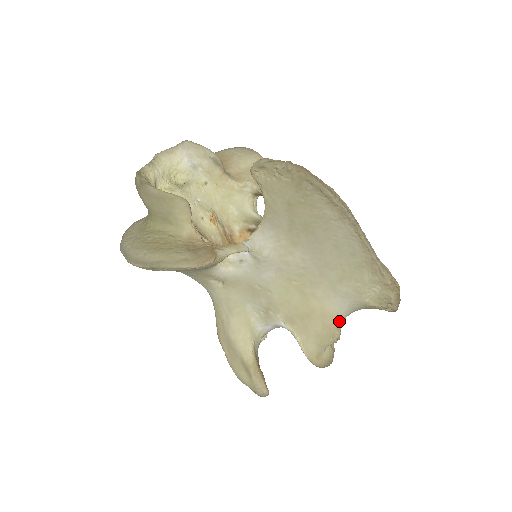
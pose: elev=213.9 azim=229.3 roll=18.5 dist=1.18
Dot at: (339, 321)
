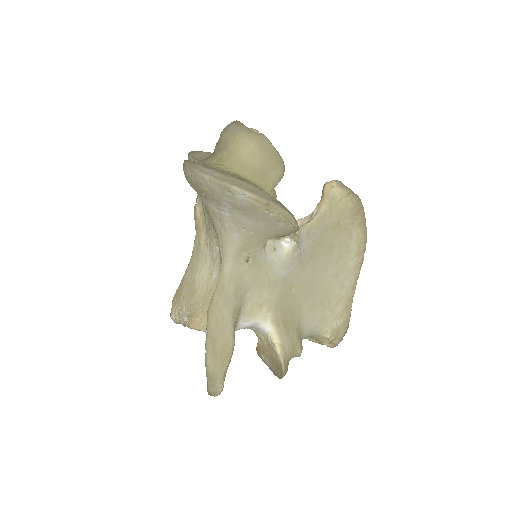
Dot at: occluded
